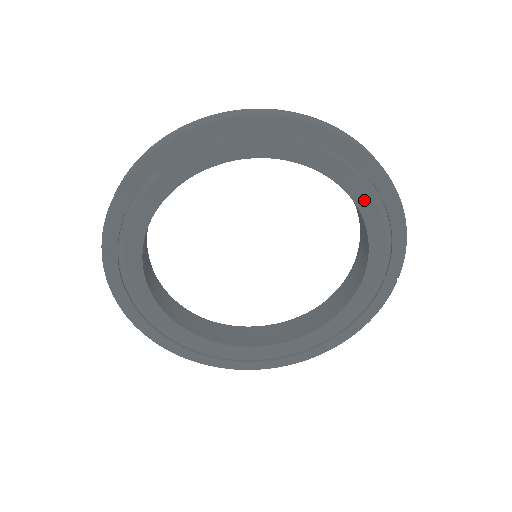
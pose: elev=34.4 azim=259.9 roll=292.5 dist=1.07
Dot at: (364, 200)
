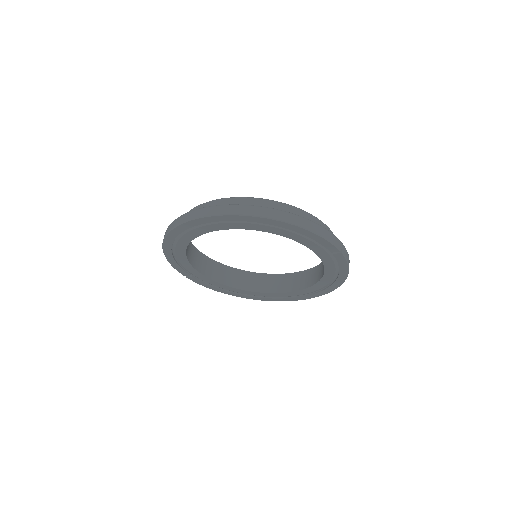
Dot at: (274, 230)
